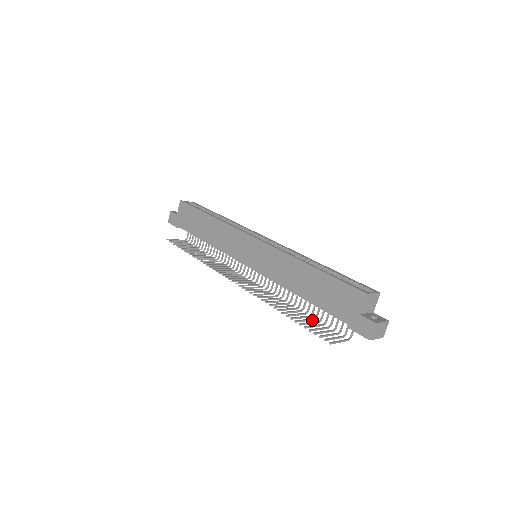
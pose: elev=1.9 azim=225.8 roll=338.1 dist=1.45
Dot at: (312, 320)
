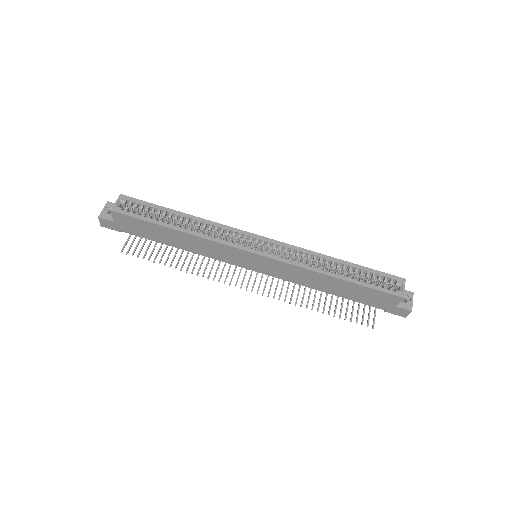
Dot at: occluded
